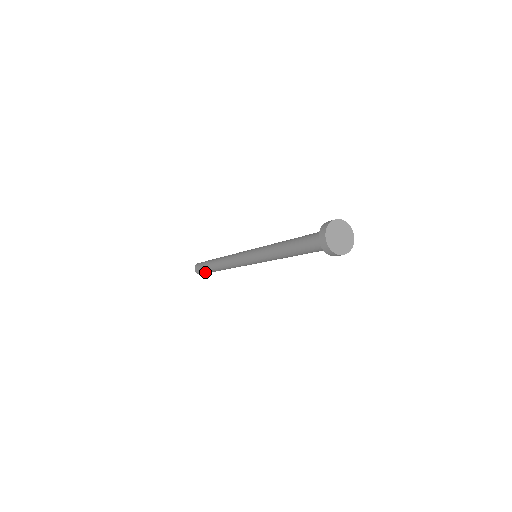
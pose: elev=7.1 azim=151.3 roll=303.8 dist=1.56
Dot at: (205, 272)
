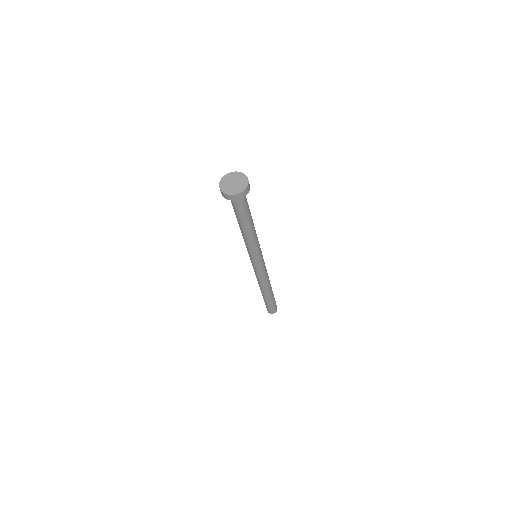
Dot at: (267, 306)
